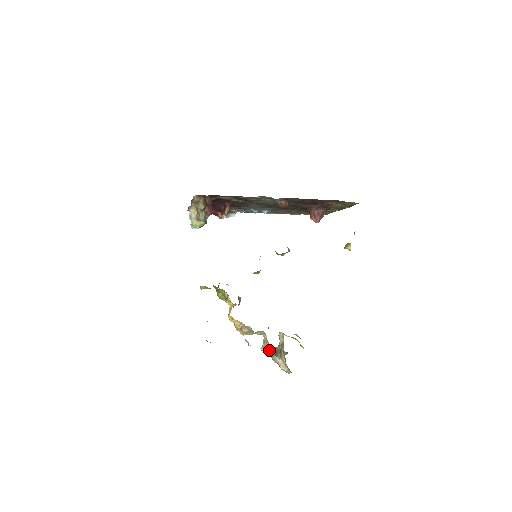
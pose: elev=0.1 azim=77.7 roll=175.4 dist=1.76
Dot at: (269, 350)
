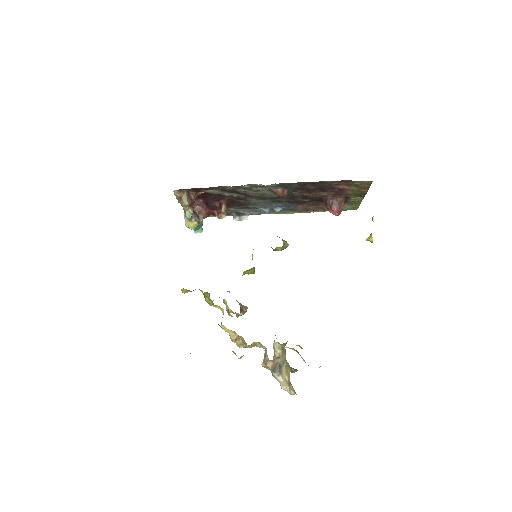
Dot at: (266, 365)
